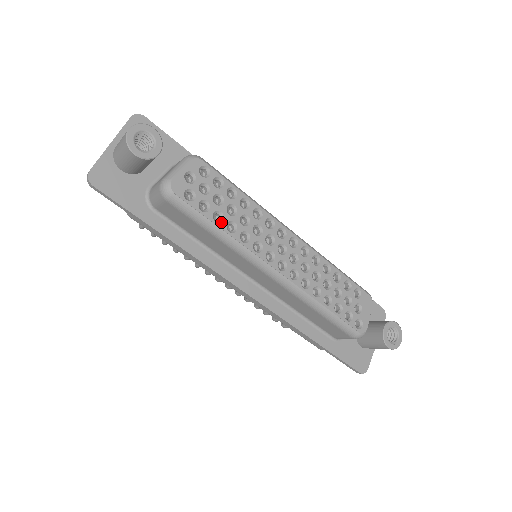
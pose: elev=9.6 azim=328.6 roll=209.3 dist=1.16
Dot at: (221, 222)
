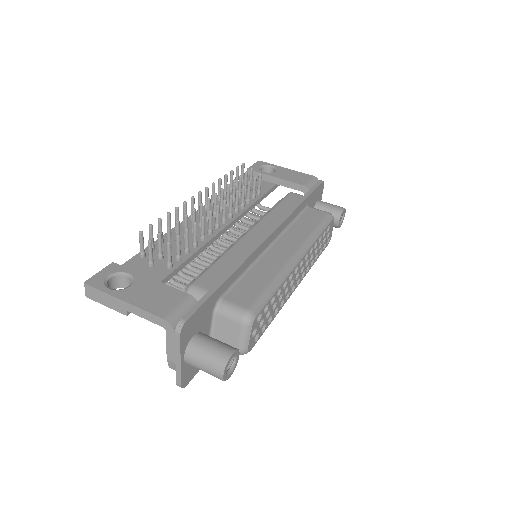
Dot at: (271, 319)
